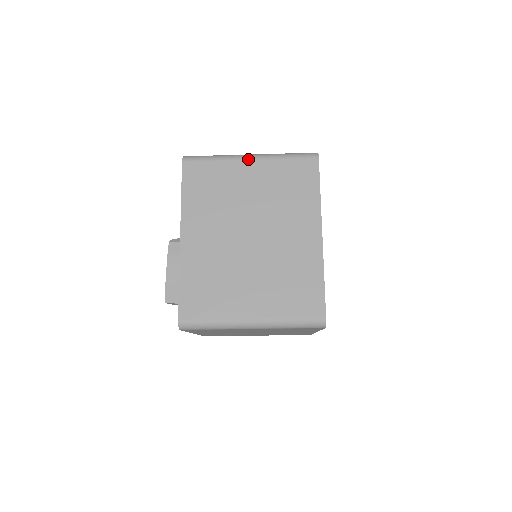
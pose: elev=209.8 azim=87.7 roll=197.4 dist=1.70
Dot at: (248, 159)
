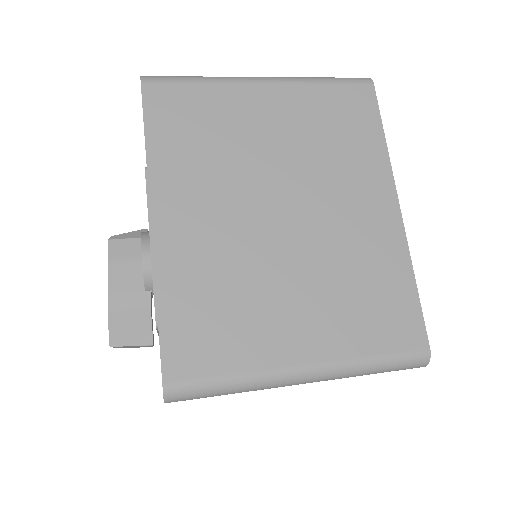
Dot at: (260, 82)
